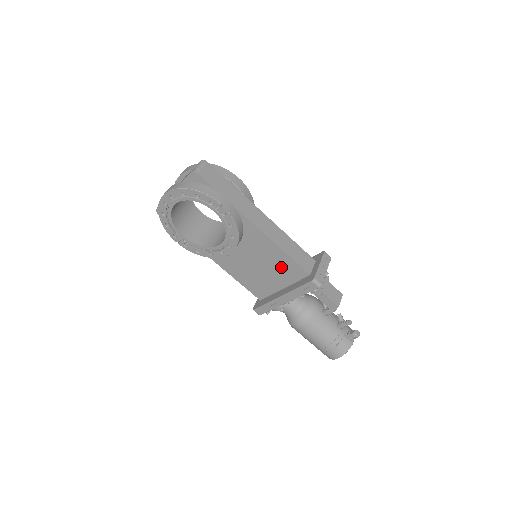
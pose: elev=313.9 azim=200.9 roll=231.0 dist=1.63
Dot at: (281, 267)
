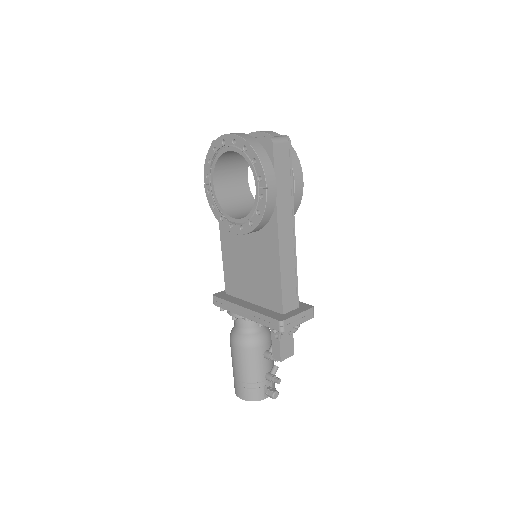
Dot at: (266, 285)
